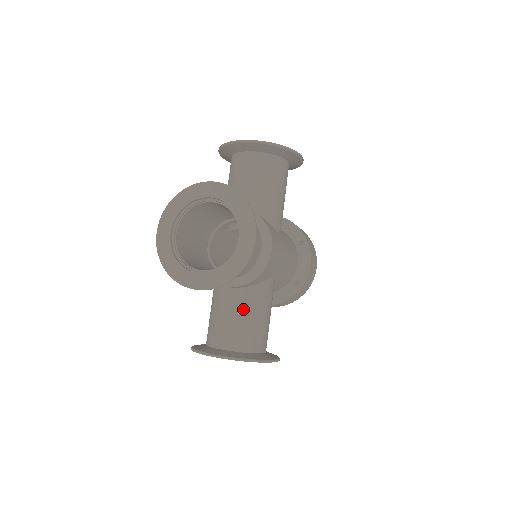
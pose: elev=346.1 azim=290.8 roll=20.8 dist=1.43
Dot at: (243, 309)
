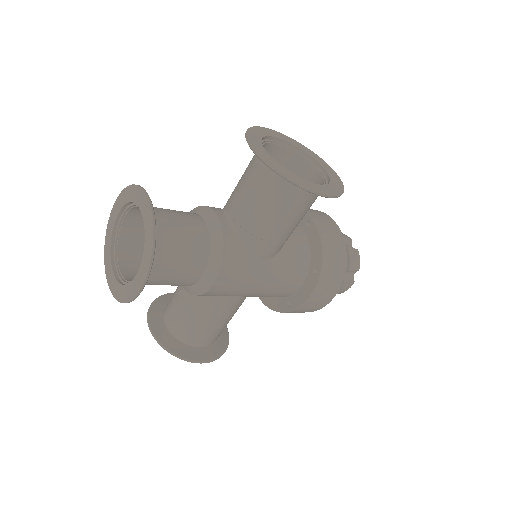
Dot at: (188, 306)
